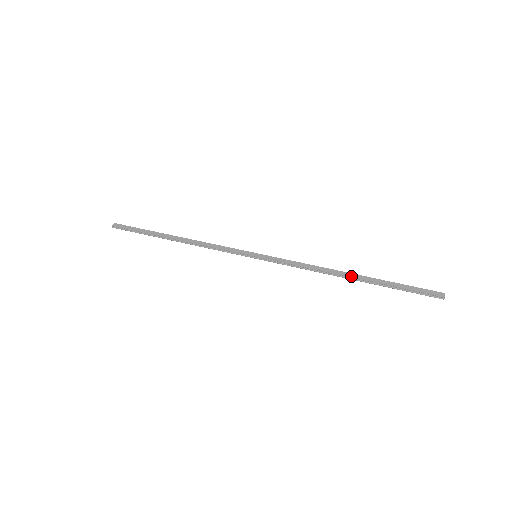
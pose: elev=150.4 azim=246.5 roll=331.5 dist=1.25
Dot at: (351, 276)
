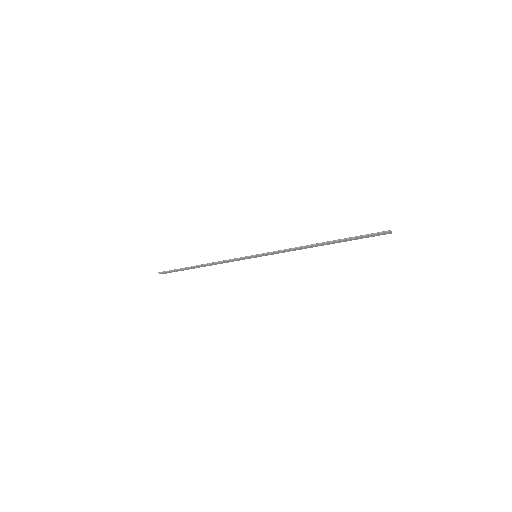
Dot at: (323, 243)
